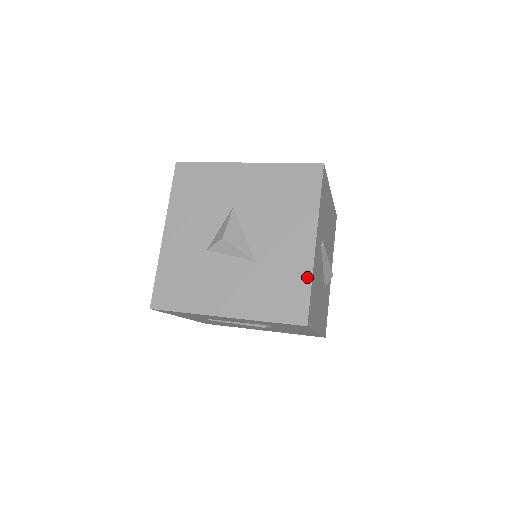
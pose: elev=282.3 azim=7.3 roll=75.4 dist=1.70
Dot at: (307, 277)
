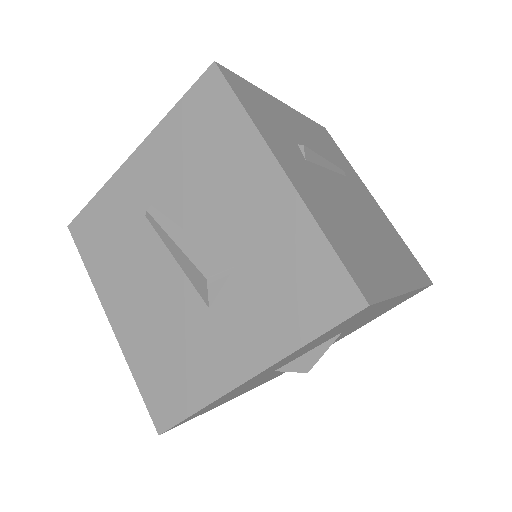
Dot at: occluded
